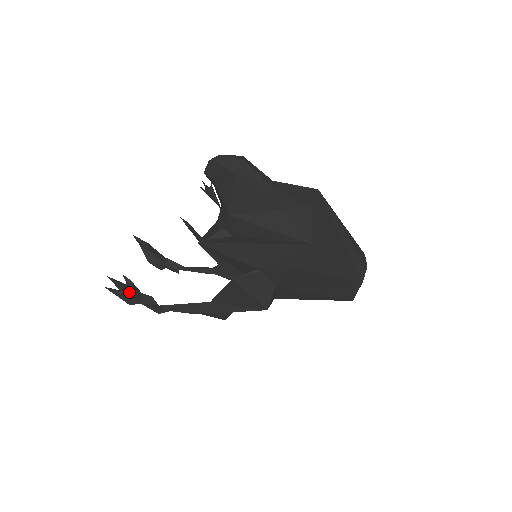
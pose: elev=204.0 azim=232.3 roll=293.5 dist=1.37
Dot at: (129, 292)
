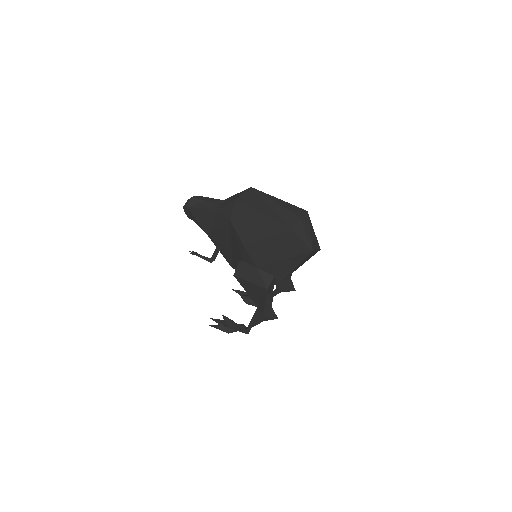
Dot at: (225, 324)
